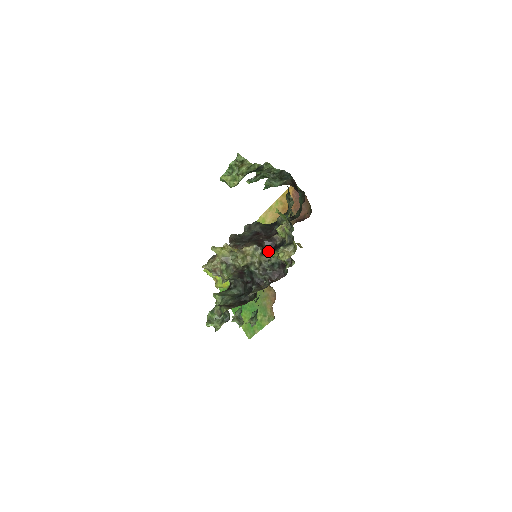
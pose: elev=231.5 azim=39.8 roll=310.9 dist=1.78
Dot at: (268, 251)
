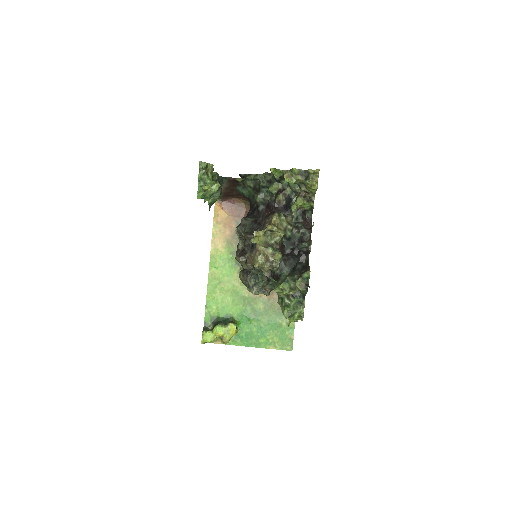
Dot at: occluded
